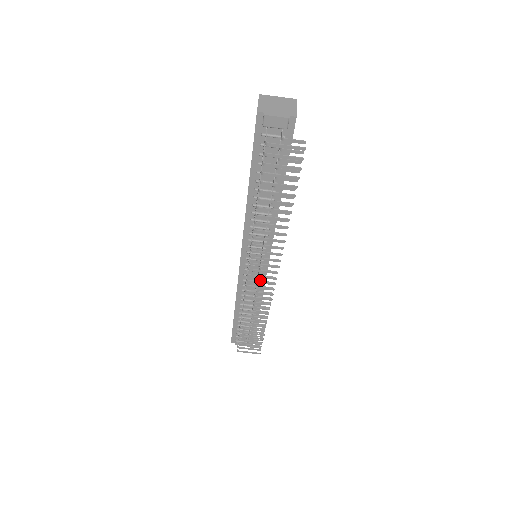
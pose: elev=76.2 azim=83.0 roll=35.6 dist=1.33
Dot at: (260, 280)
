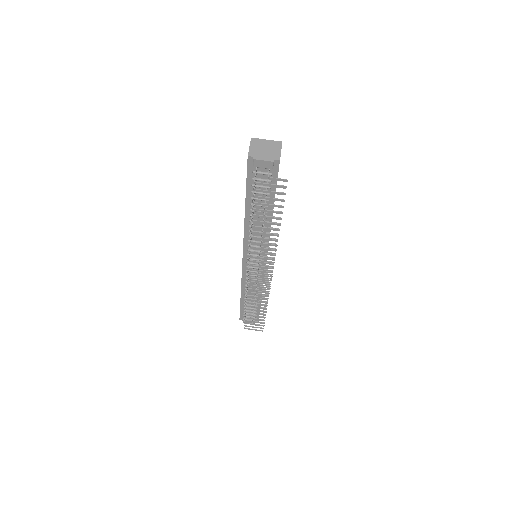
Dot at: occluded
